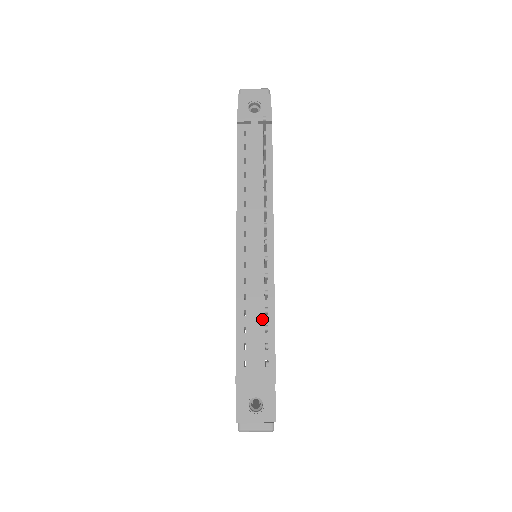
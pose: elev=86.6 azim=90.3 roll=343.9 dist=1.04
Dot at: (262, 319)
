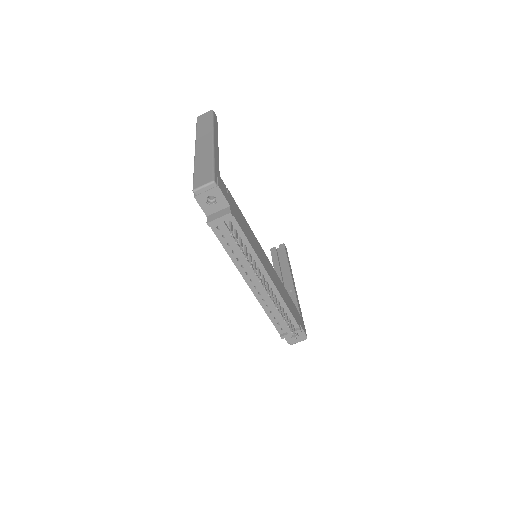
Dot at: occluded
